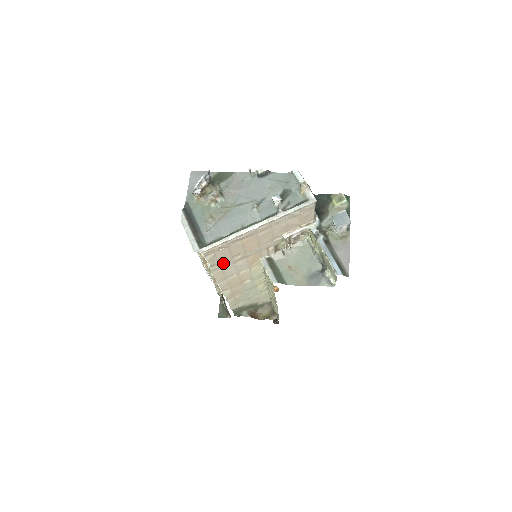
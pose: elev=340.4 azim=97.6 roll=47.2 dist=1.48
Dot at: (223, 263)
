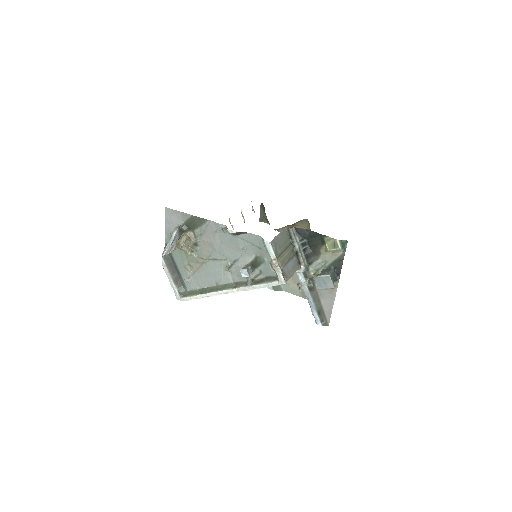
Dot at: occluded
